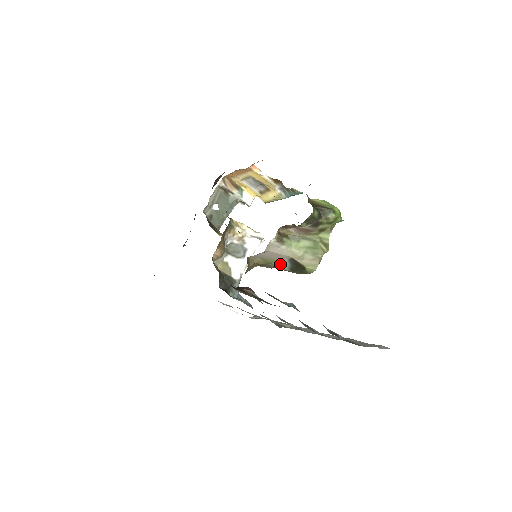
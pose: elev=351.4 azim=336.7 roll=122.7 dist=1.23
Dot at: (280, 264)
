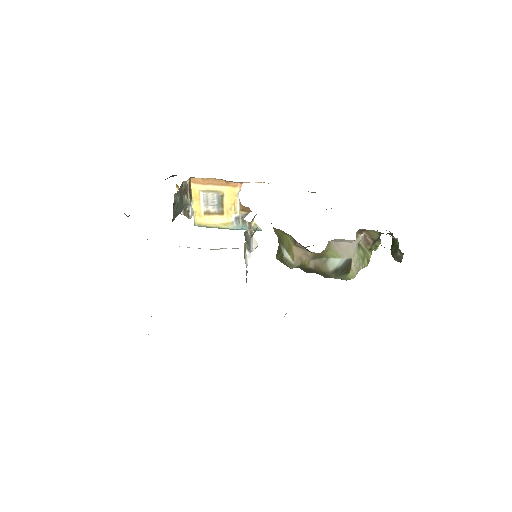
Dot at: (334, 261)
